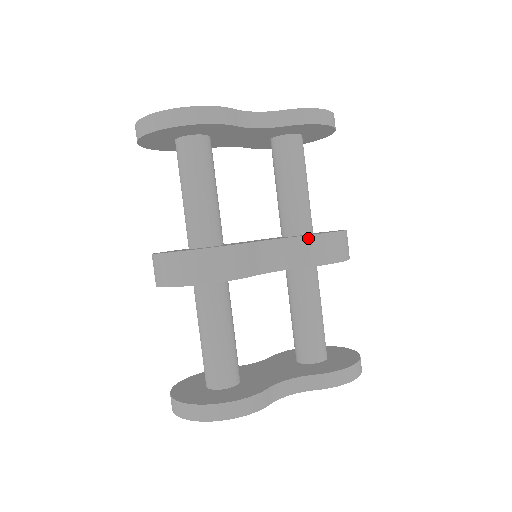
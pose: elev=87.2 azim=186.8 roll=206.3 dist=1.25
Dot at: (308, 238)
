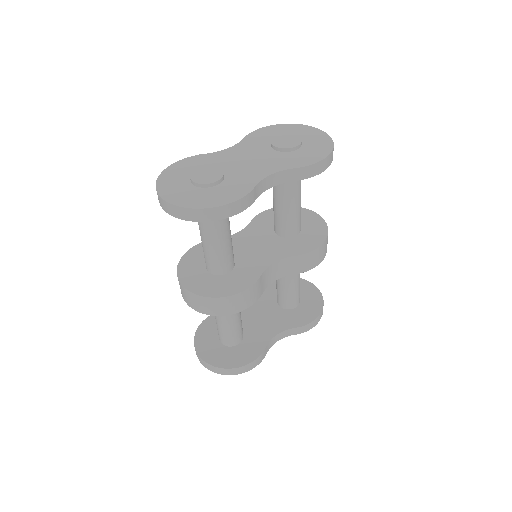
Dot at: (302, 256)
